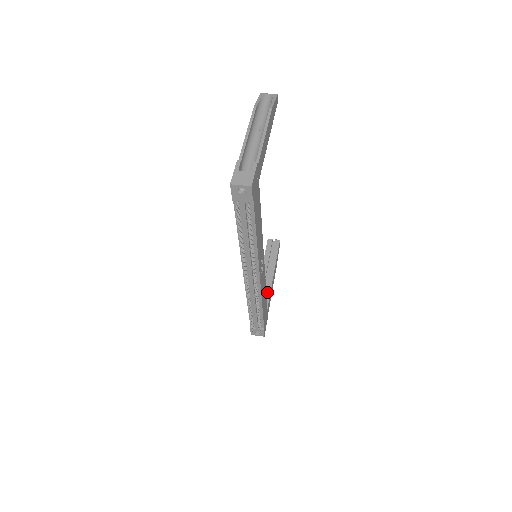
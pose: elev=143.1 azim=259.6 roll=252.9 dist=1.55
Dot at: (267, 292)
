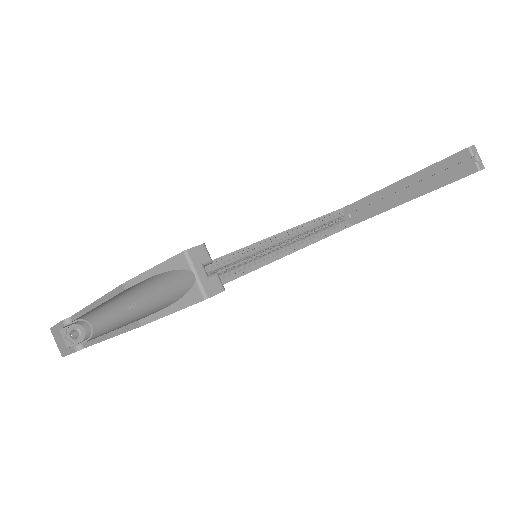
Dot at: (372, 211)
